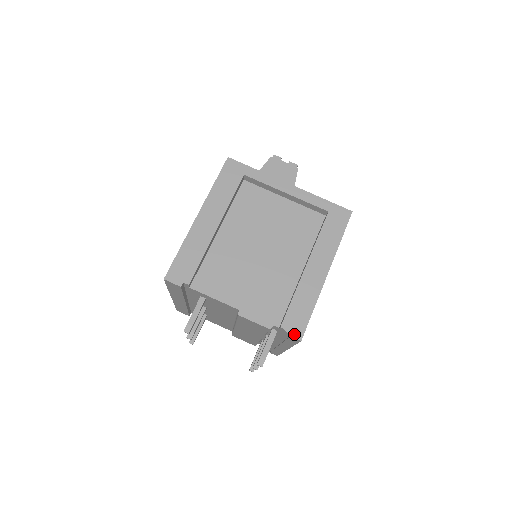
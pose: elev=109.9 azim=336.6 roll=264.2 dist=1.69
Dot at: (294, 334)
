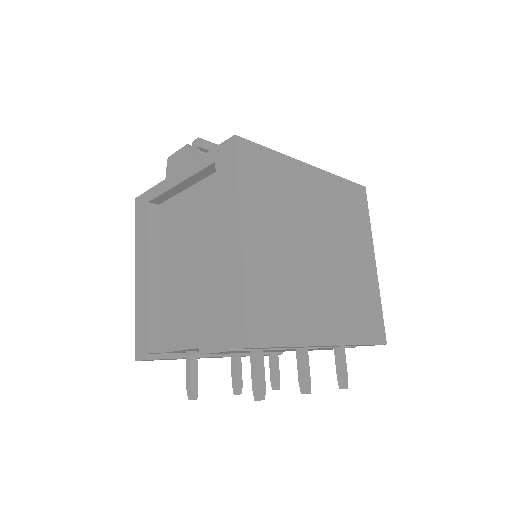
Dot at: (238, 344)
